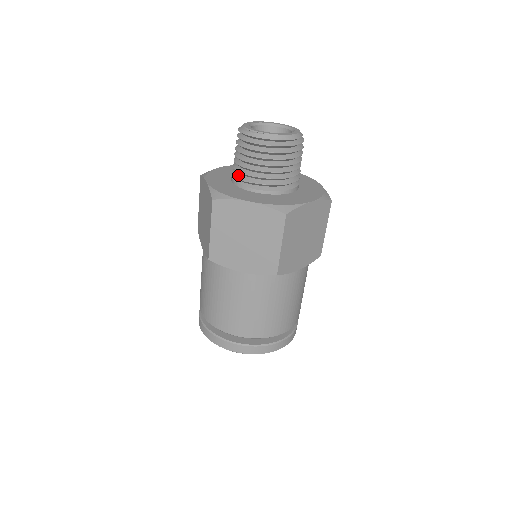
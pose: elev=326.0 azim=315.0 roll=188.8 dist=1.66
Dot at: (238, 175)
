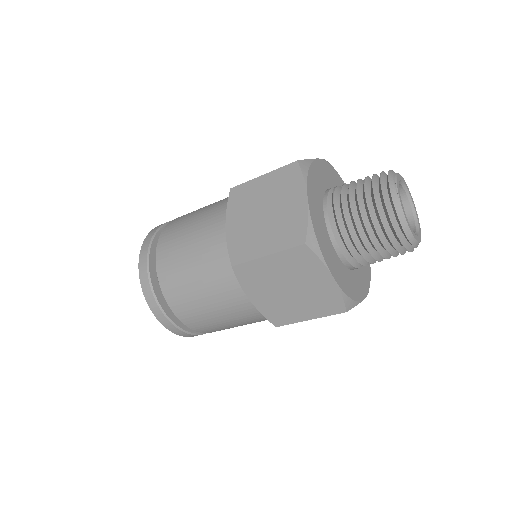
Dot at: (339, 189)
